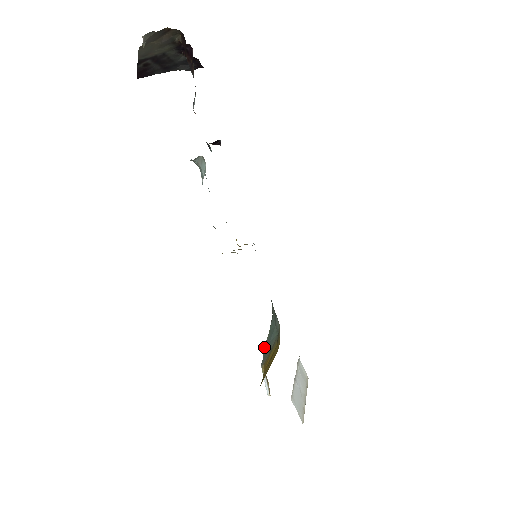
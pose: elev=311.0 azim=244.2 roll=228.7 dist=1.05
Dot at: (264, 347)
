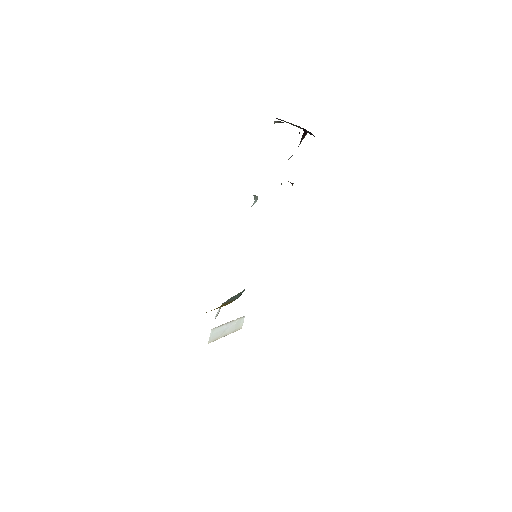
Dot at: (232, 297)
